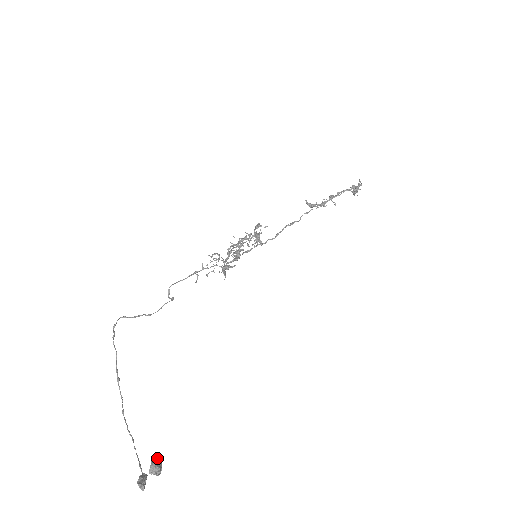
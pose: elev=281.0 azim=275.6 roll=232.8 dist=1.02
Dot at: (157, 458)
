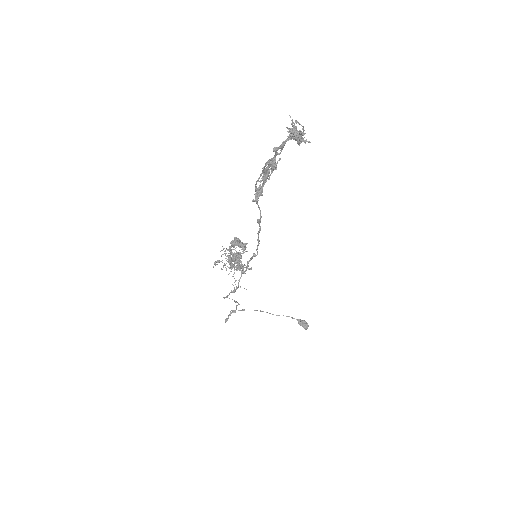
Dot at: (304, 326)
